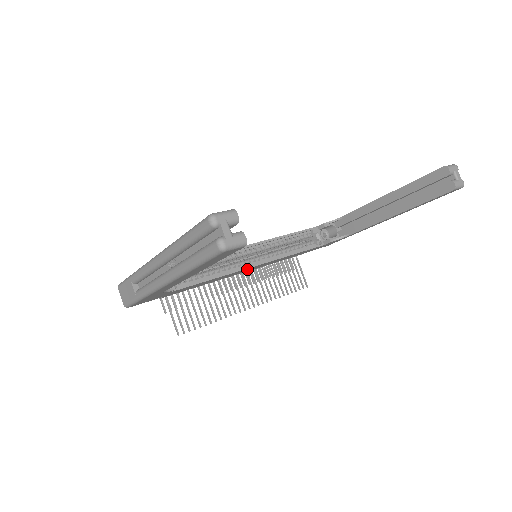
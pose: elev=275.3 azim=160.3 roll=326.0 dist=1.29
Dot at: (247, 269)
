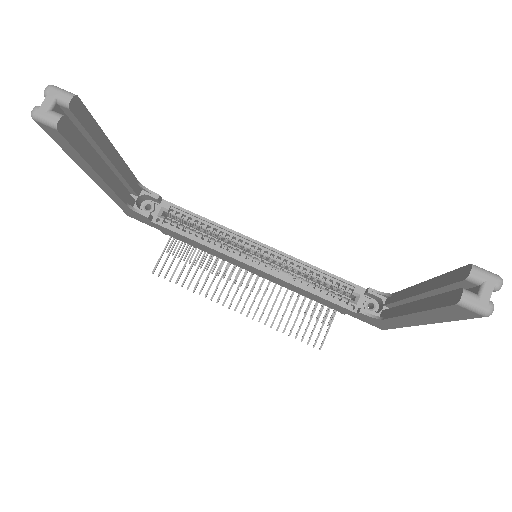
Dot at: (245, 265)
